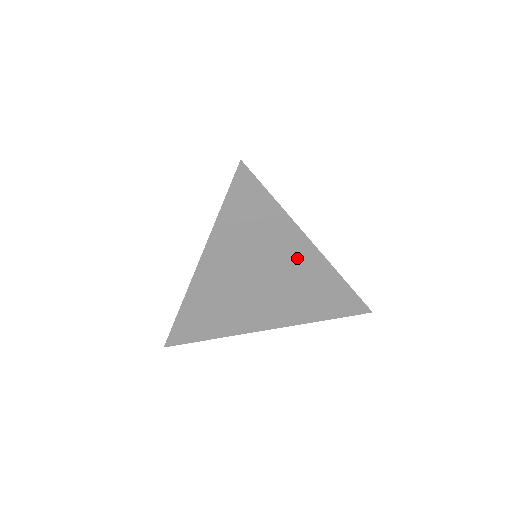
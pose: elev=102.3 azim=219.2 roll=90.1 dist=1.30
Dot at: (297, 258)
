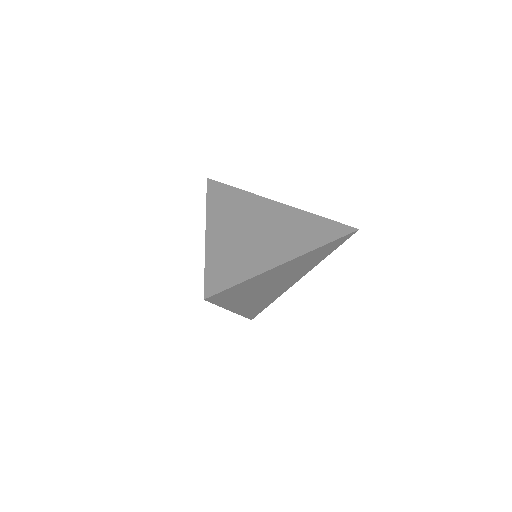
Dot at: (283, 269)
